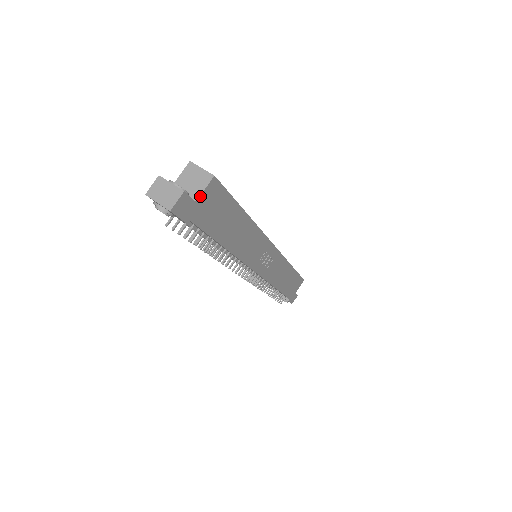
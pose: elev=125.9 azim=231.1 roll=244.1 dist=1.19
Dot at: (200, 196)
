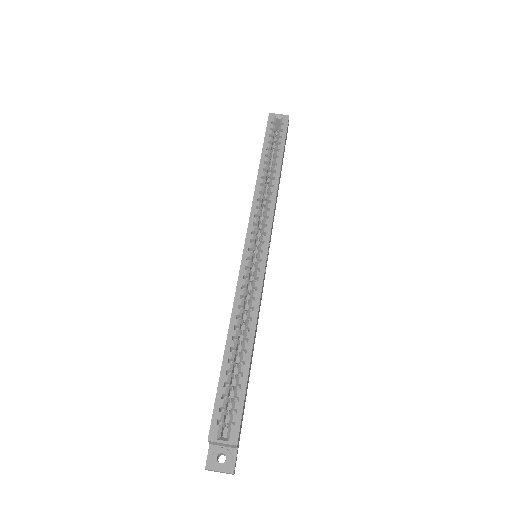
Dot at: (237, 447)
